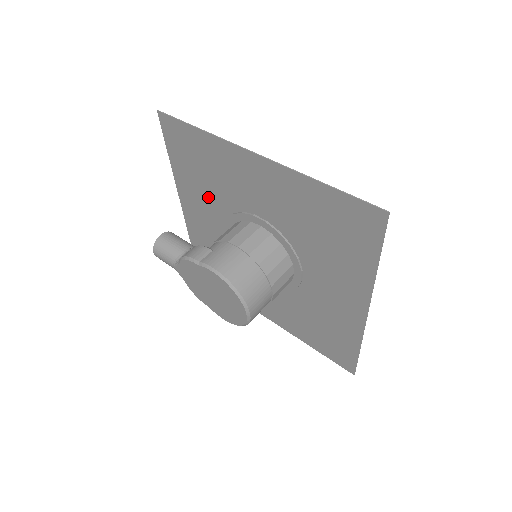
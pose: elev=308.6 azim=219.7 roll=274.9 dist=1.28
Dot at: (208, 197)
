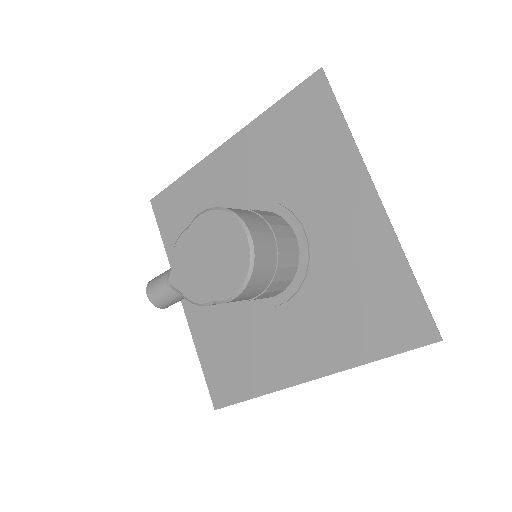
Dot at: occluded
